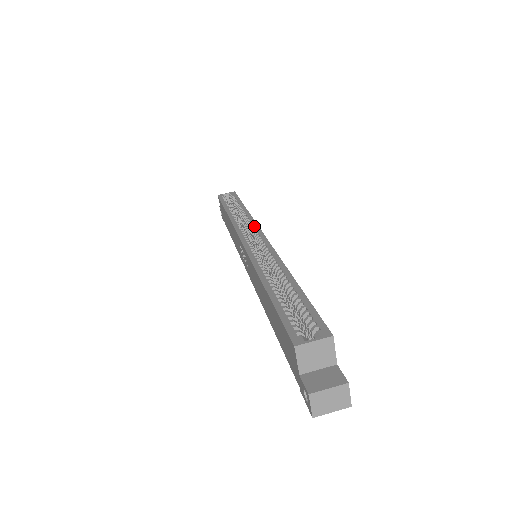
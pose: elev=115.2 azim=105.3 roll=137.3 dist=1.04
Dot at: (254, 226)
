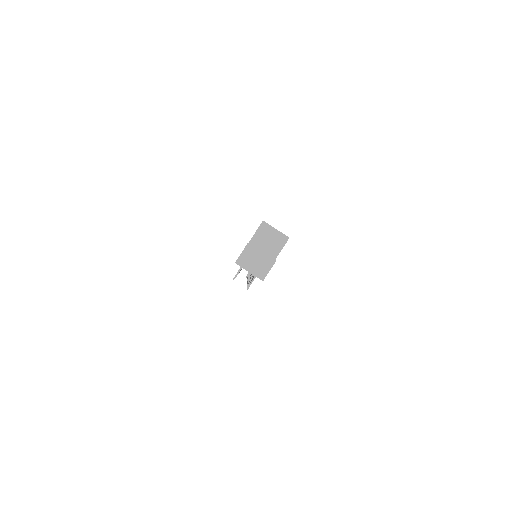
Dot at: occluded
